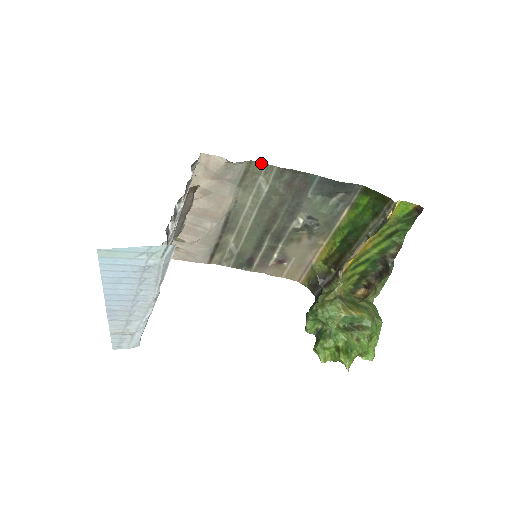
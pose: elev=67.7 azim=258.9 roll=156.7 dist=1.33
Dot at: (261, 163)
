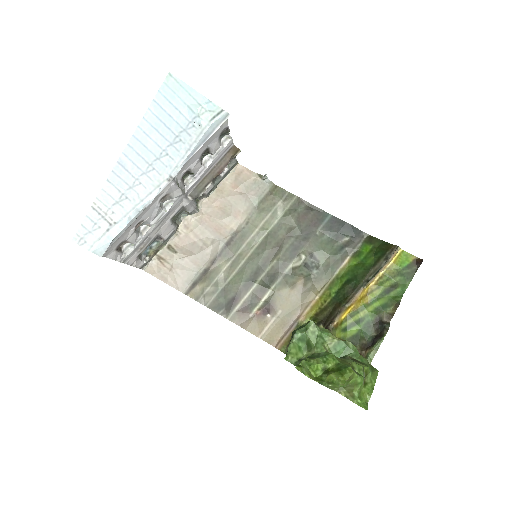
Dot at: (284, 190)
